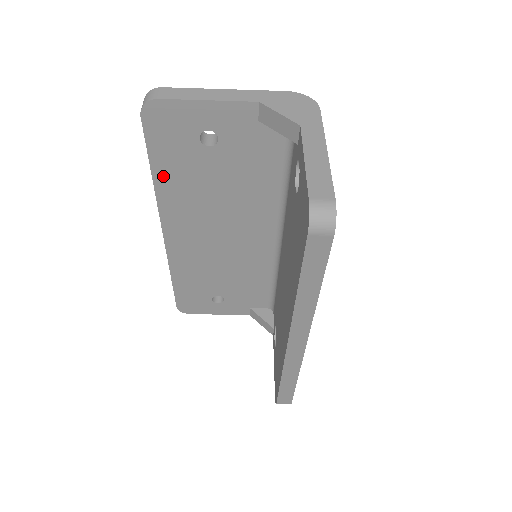
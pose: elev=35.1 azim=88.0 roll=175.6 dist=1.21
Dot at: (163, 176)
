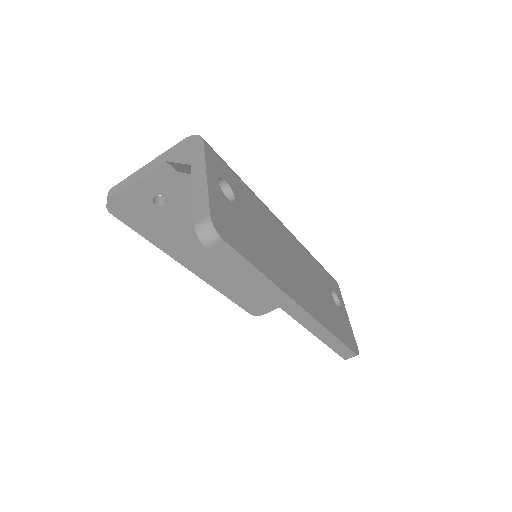
Dot at: (157, 238)
